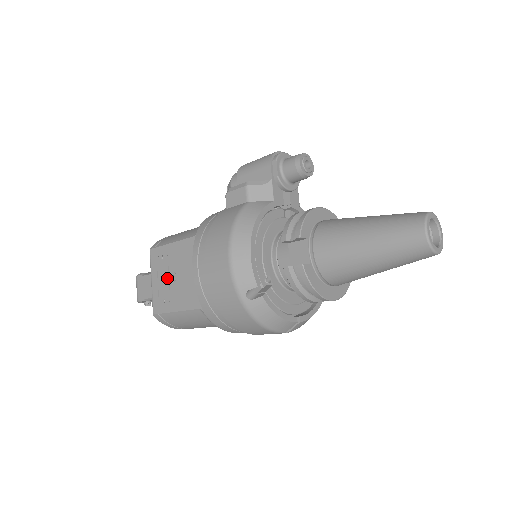
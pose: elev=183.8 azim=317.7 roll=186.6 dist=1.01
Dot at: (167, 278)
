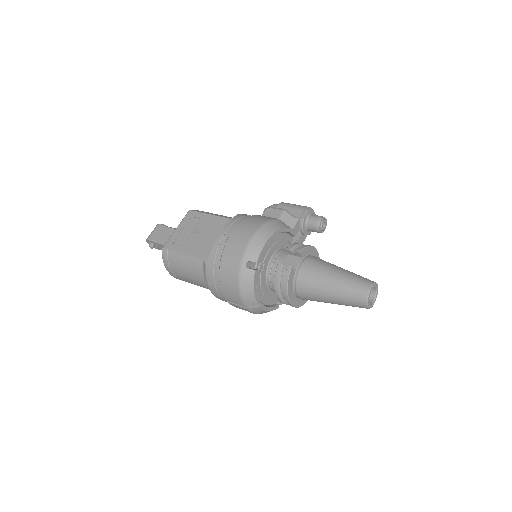
Dot at: (191, 232)
